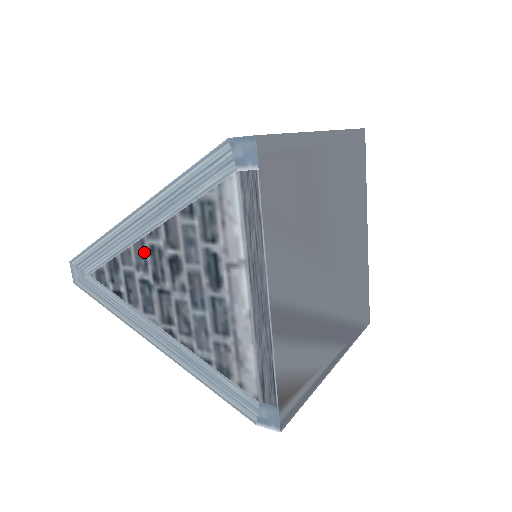
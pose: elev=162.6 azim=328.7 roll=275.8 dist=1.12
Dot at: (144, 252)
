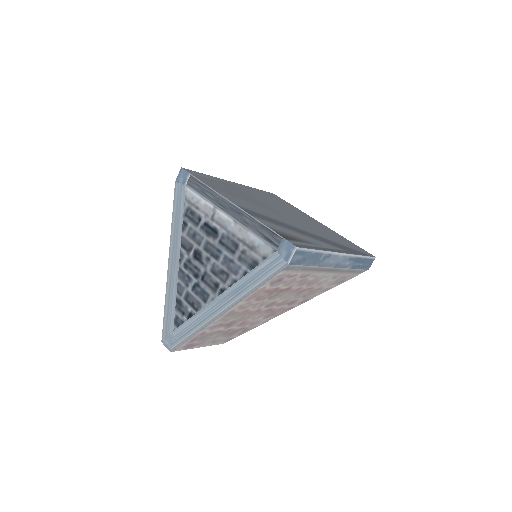
Dot at: (184, 273)
